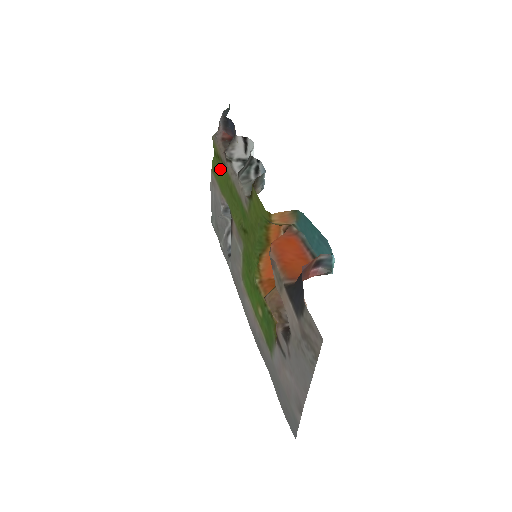
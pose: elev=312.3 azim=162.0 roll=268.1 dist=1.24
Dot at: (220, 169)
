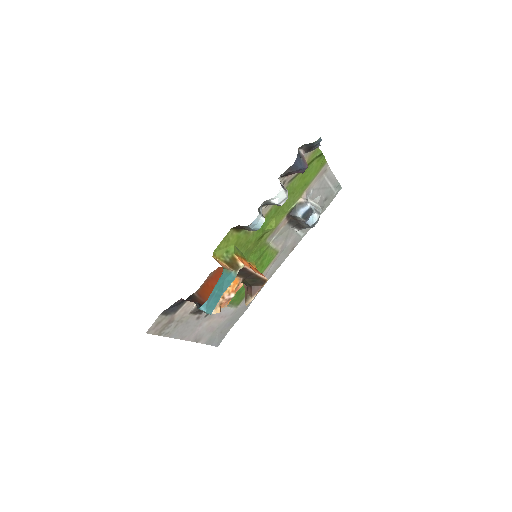
Dot at: (302, 177)
